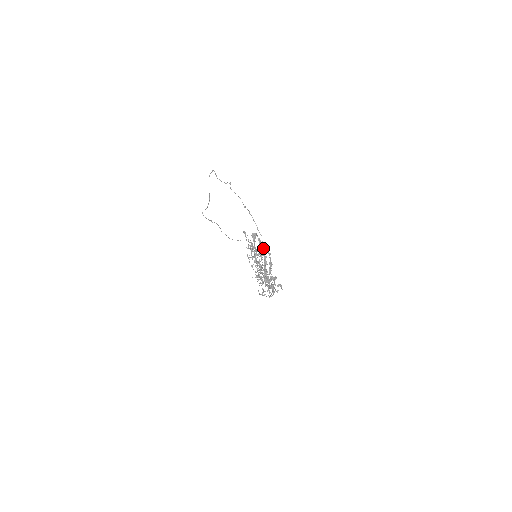
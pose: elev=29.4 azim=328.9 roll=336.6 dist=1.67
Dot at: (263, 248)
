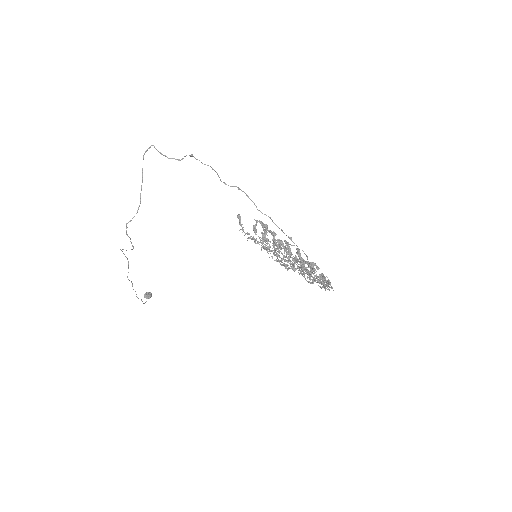
Dot at: (275, 234)
